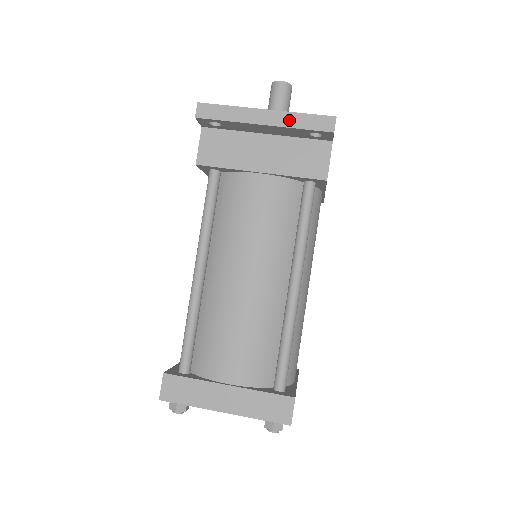
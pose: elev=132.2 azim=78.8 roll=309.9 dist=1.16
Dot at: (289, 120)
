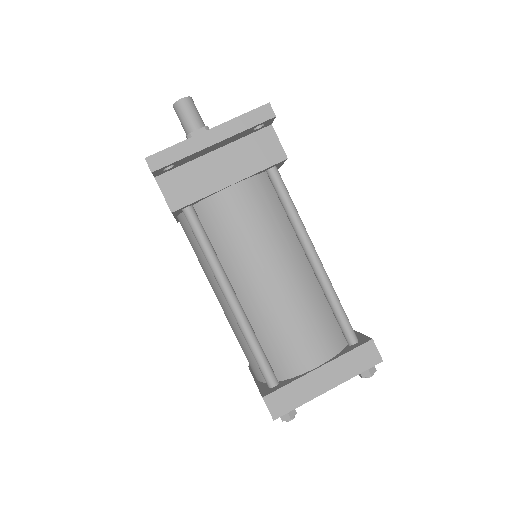
Dot at: (234, 127)
